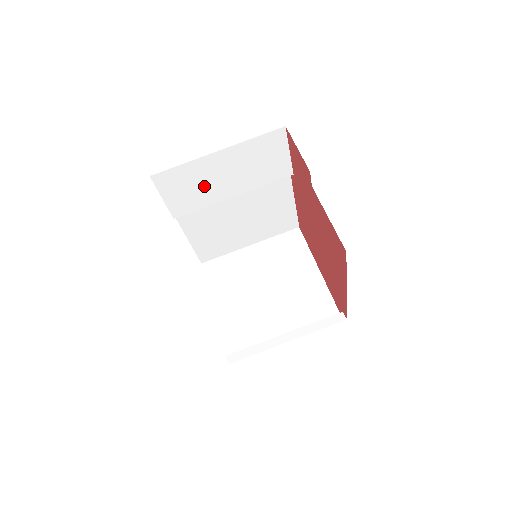
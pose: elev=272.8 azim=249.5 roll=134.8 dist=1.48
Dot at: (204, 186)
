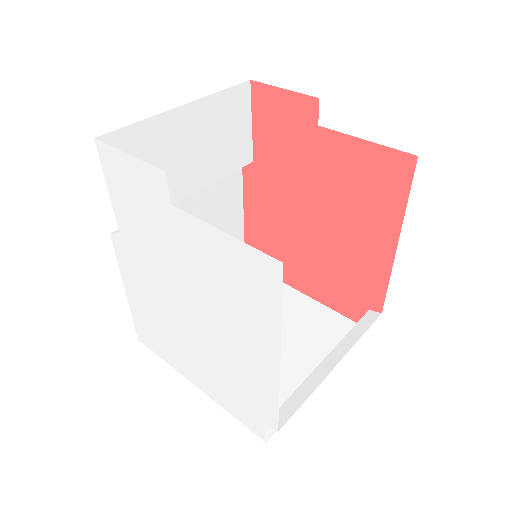
Dot at: (162, 169)
